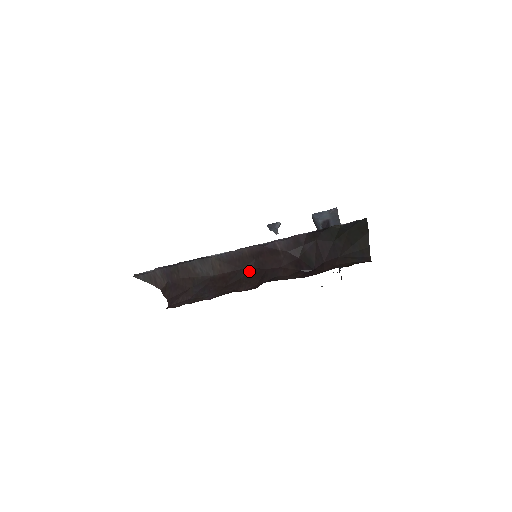
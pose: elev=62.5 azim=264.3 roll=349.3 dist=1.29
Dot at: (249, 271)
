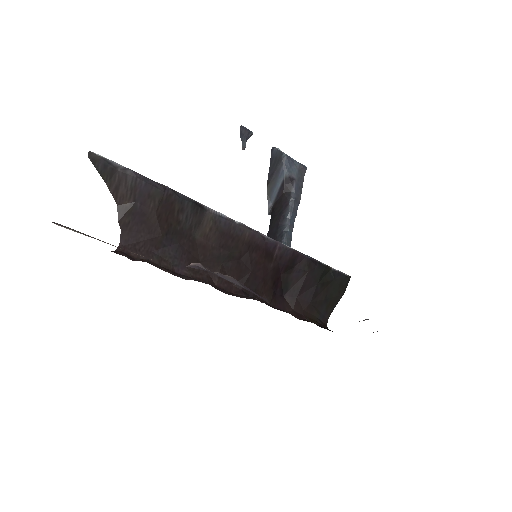
Dot at: (234, 260)
